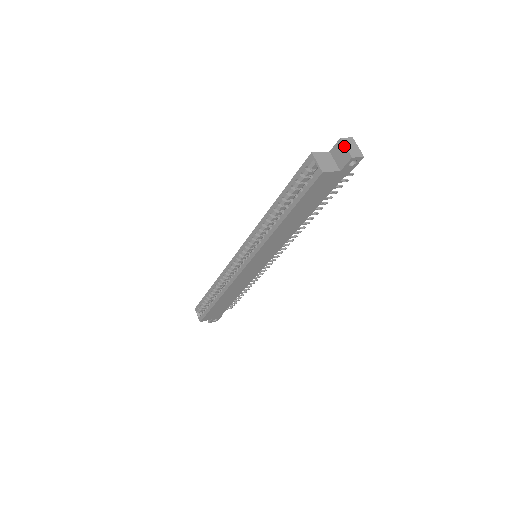
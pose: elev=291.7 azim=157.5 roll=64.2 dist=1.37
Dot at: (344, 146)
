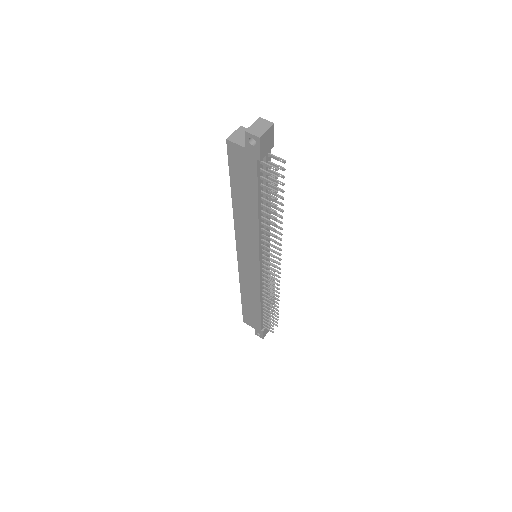
Dot at: (254, 123)
